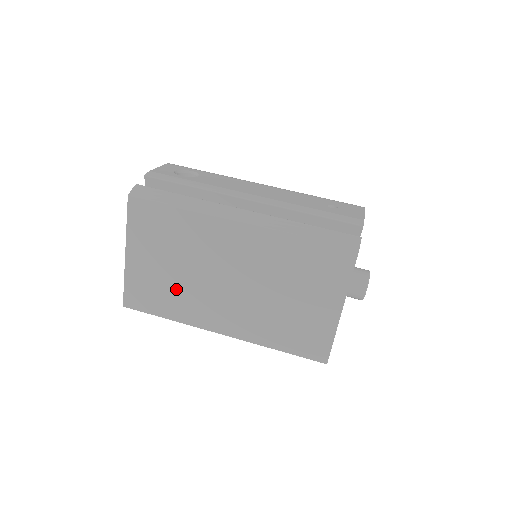
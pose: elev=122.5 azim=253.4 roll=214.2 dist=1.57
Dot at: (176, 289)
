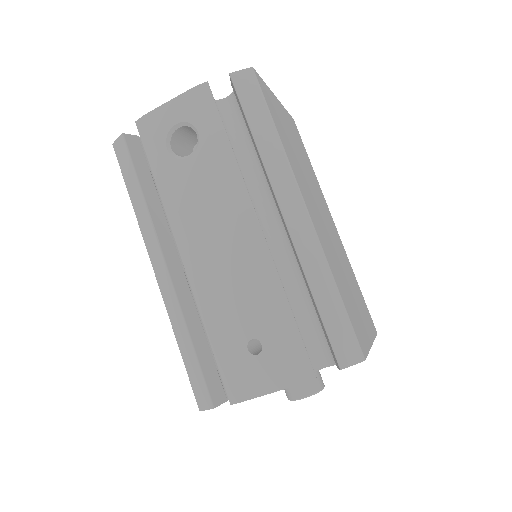
Dot at: occluded
